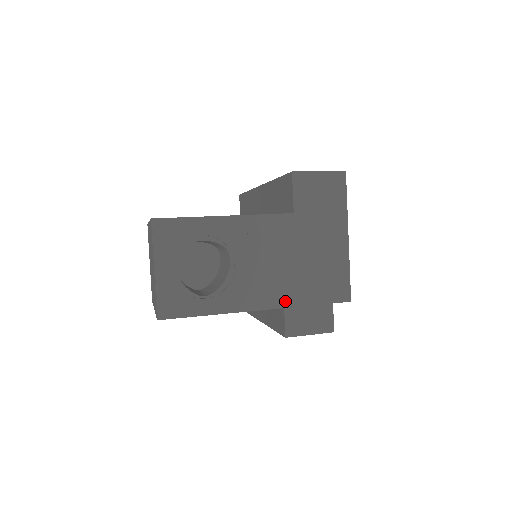
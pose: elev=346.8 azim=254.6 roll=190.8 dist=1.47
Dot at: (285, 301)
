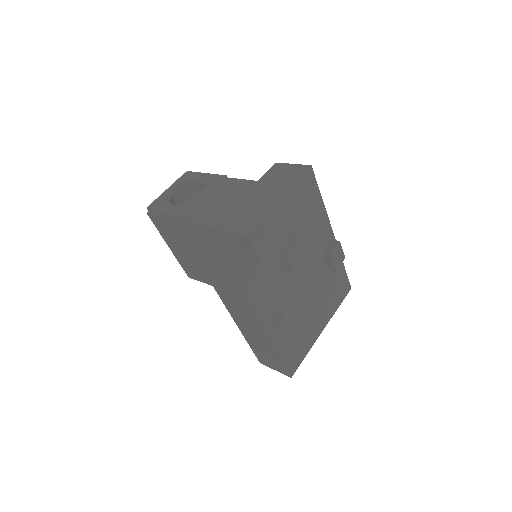
Dot at: (209, 223)
